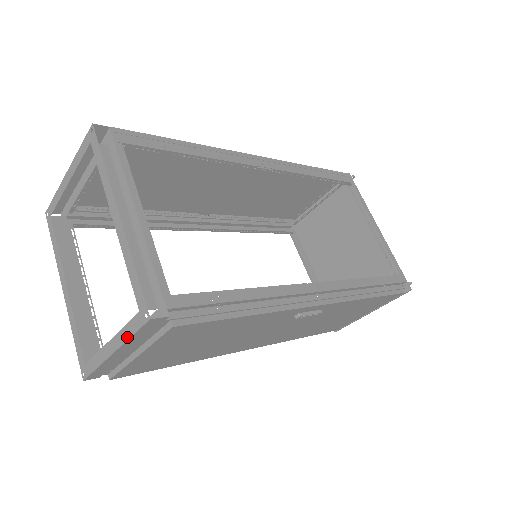
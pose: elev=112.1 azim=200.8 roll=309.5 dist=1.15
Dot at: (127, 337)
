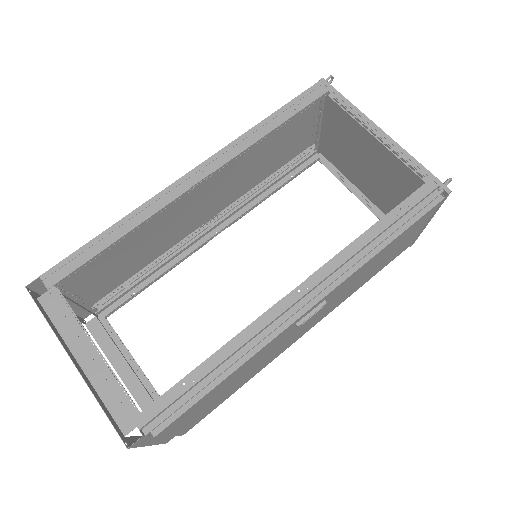
Dot at: occluded
